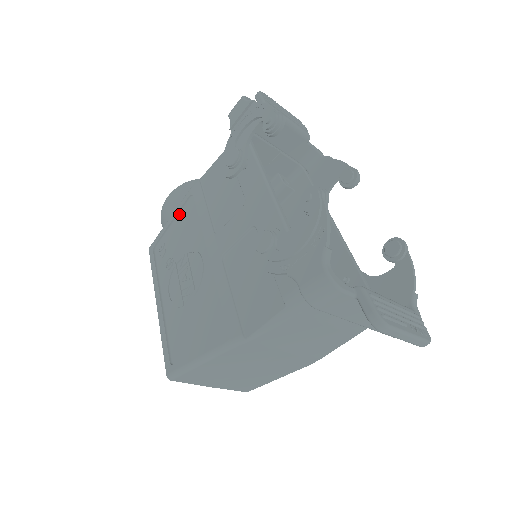
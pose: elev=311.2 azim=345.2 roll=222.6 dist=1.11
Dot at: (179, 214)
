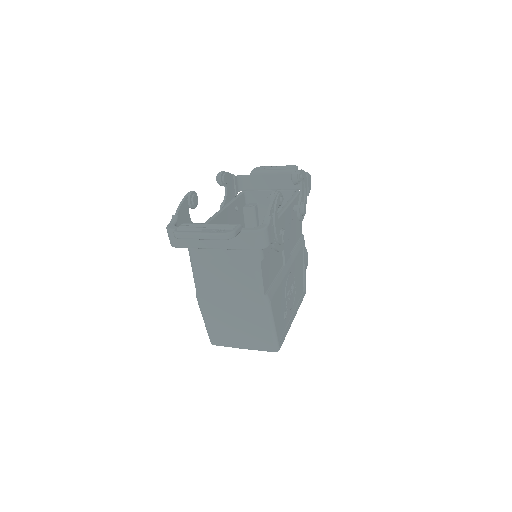
Dot at: occluded
